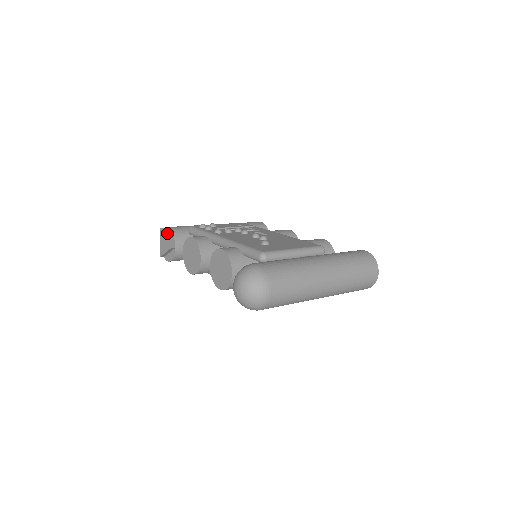
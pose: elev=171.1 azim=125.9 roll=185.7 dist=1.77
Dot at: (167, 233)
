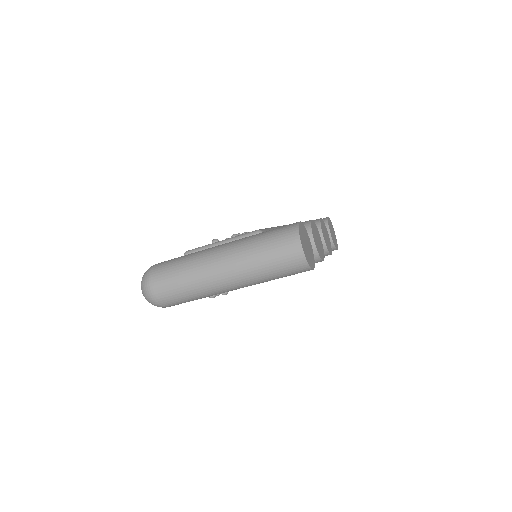
Dot at: occluded
